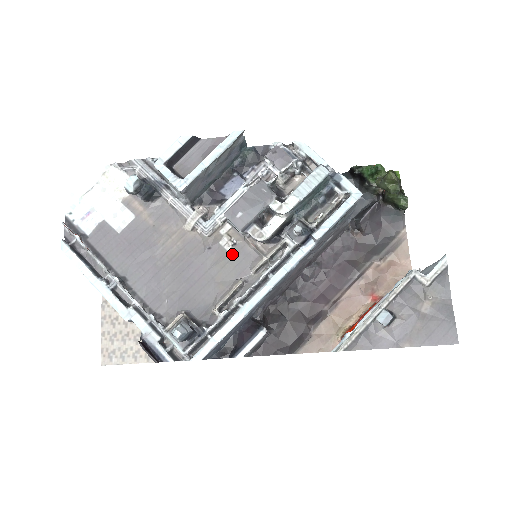
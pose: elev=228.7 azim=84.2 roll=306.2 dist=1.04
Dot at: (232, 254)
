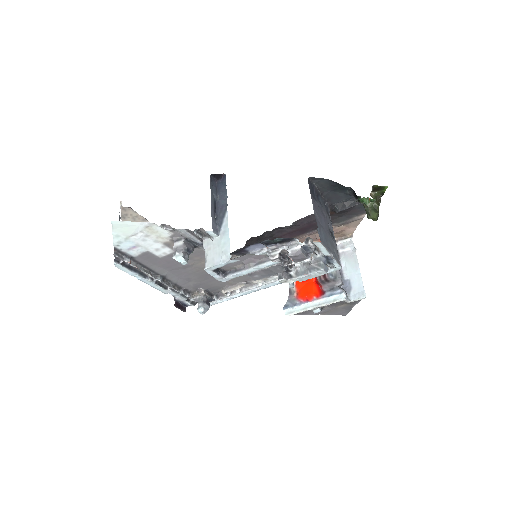
Dot at: occluded
